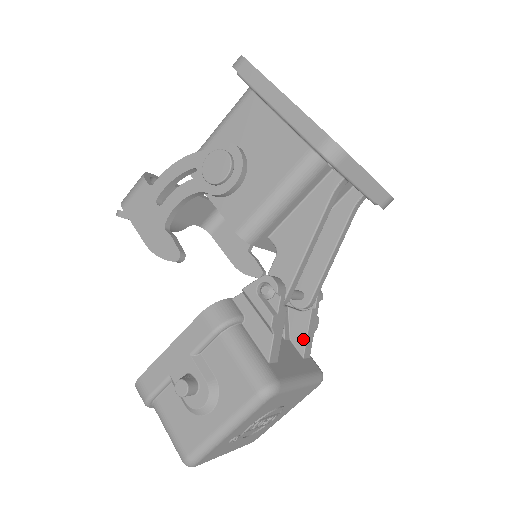
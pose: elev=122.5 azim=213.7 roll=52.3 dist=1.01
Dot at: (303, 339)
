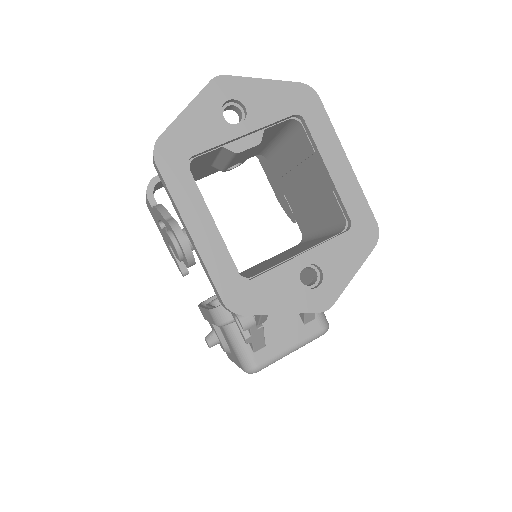
Dot at: (302, 315)
